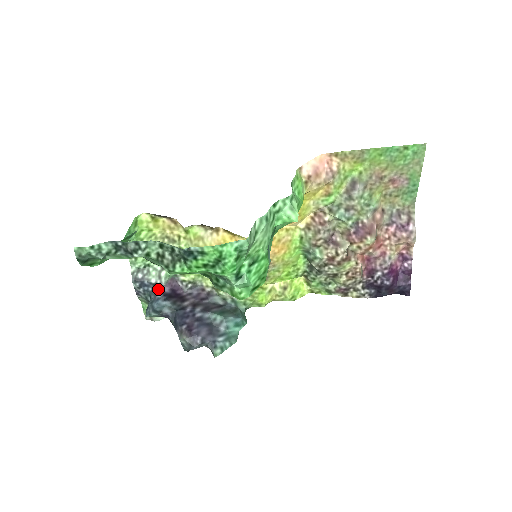
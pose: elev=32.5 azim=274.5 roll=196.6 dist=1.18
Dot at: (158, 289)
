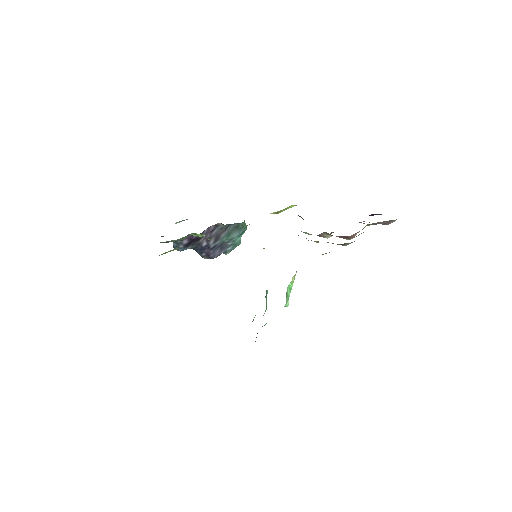
Dot at: (179, 243)
